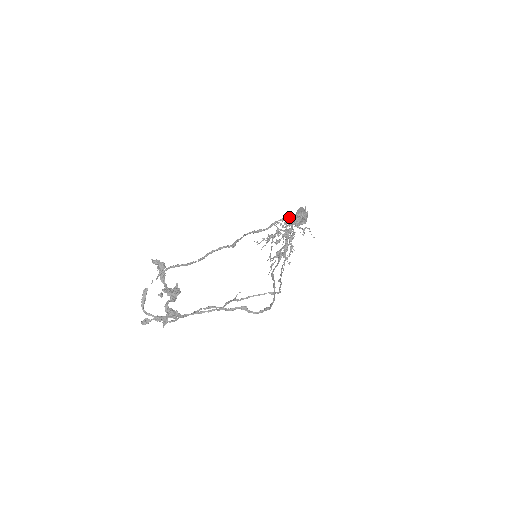
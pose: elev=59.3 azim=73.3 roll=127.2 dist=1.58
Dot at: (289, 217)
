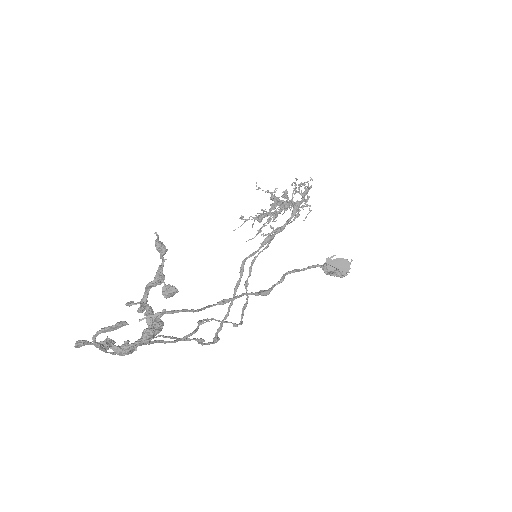
Dot at: occluded
